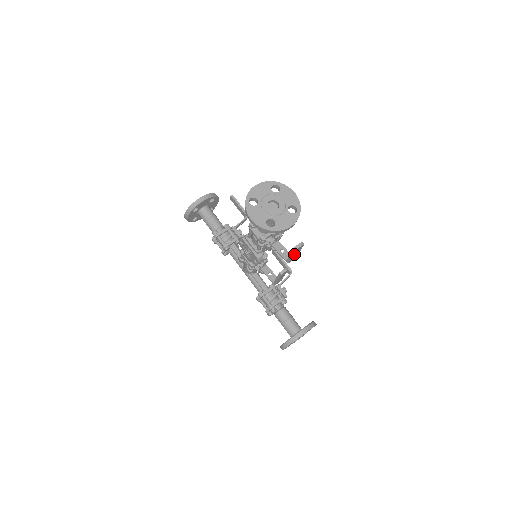
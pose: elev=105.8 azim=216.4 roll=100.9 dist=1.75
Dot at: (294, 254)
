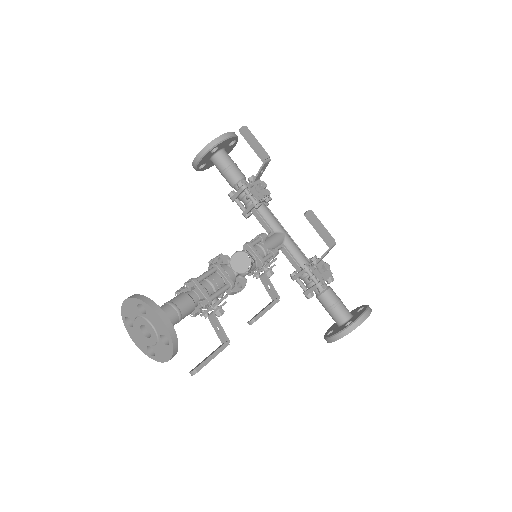
Dot at: occluded
